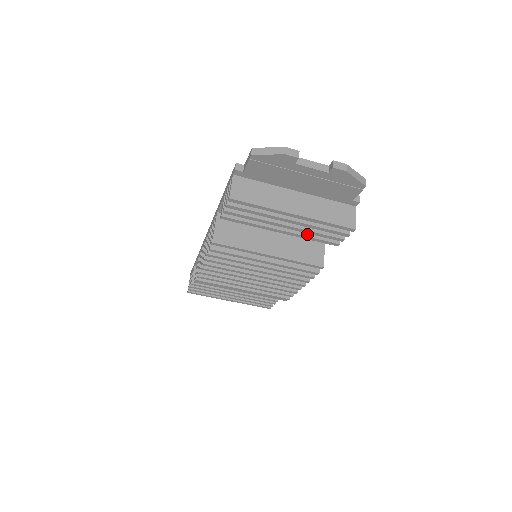
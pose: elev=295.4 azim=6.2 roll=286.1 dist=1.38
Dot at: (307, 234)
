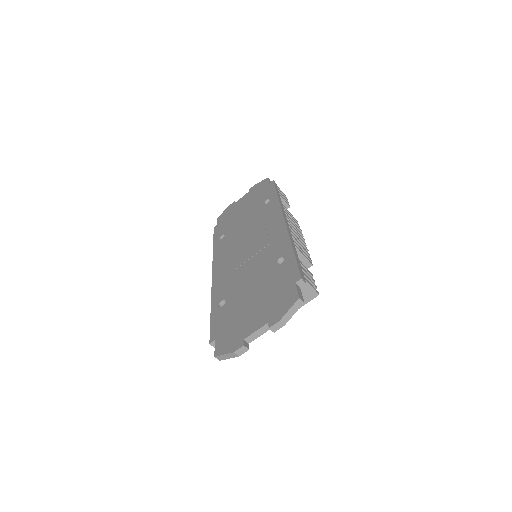
Dot at: occluded
